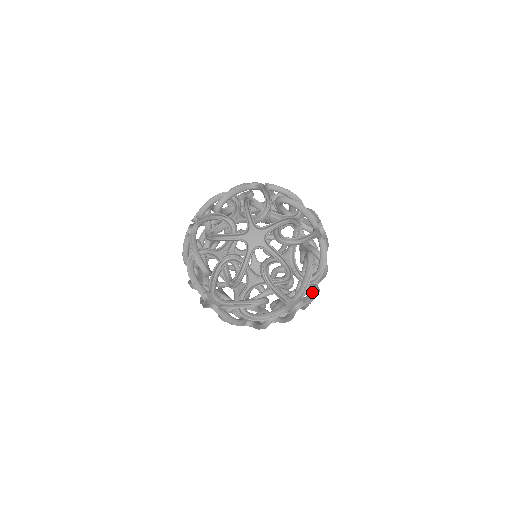
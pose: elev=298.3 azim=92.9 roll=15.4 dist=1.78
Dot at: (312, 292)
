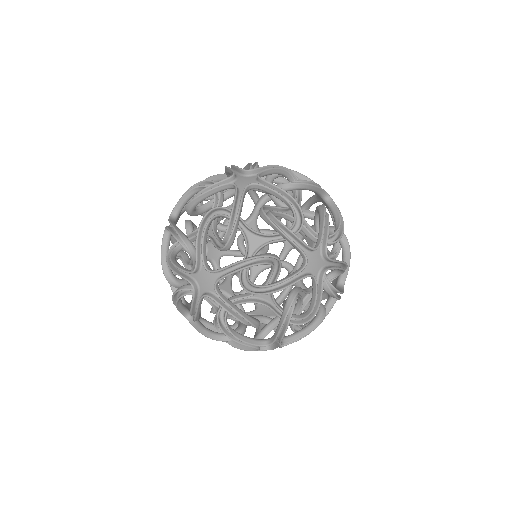
Dot at: occluded
